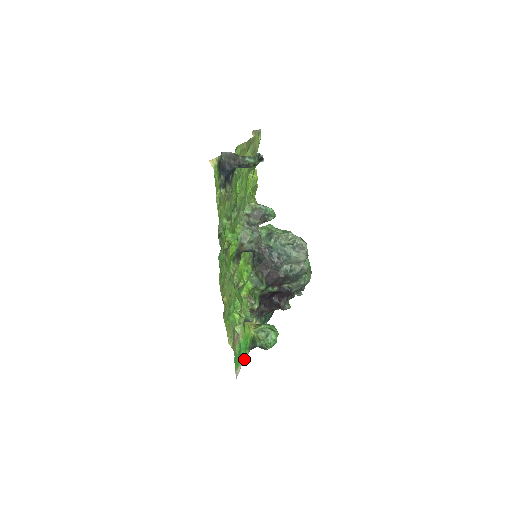
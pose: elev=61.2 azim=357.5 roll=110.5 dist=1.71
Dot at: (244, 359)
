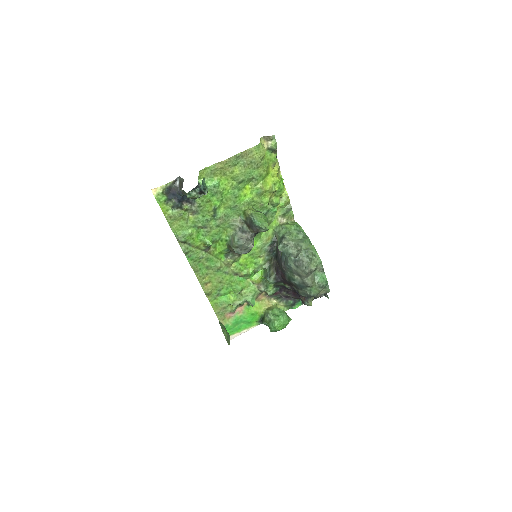
Dot at: (249, 329)
